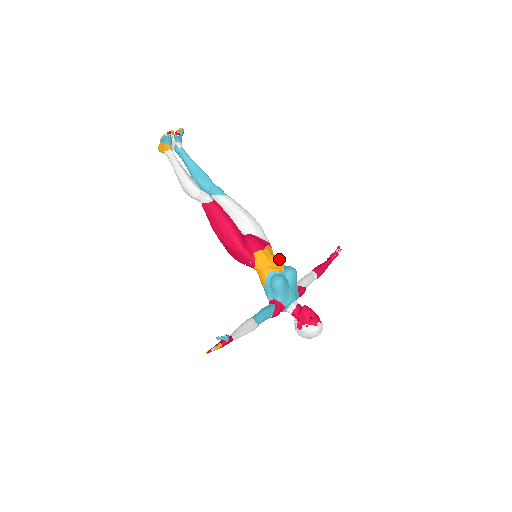
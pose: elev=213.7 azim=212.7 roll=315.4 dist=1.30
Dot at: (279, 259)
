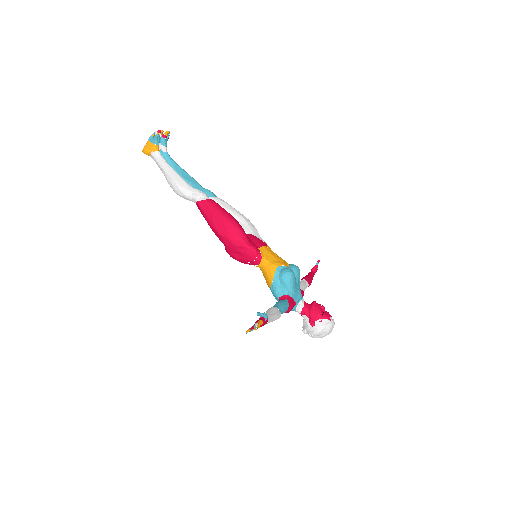
Dot at: occluded
